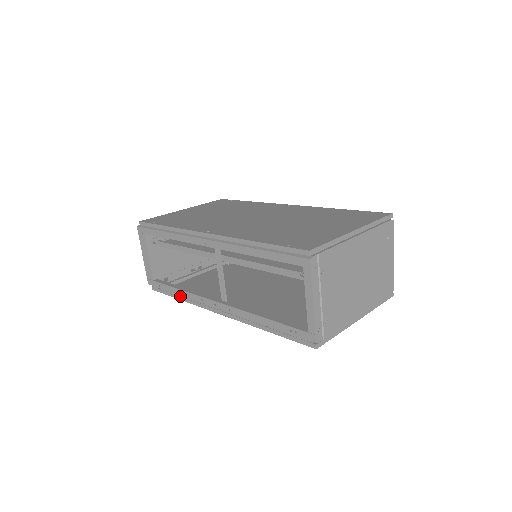
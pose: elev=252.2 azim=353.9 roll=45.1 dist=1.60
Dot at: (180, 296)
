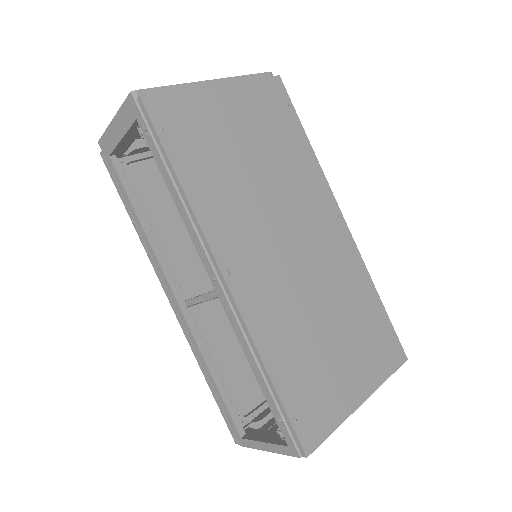
Dot at: (135, 221)
